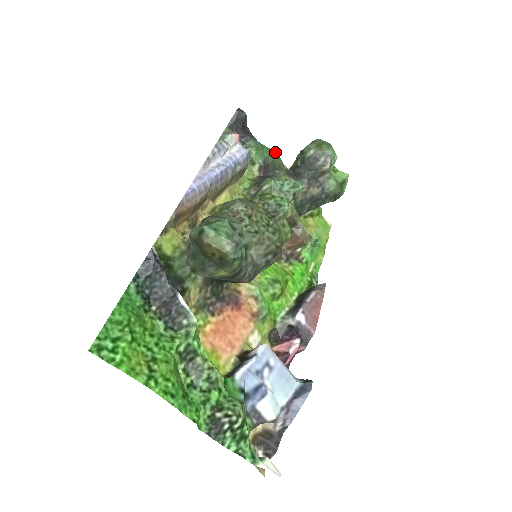
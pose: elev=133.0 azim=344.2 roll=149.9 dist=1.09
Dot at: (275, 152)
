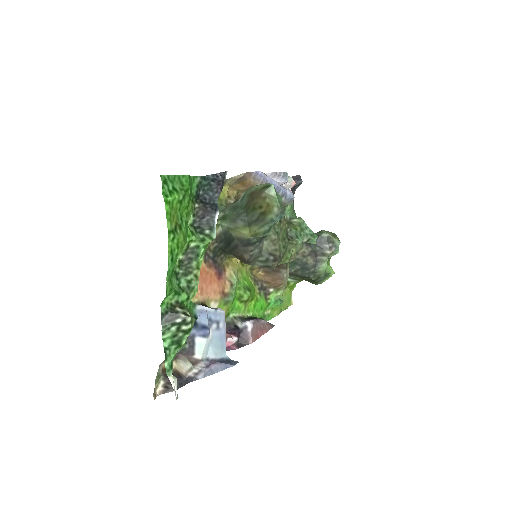
Dot at: occluded
